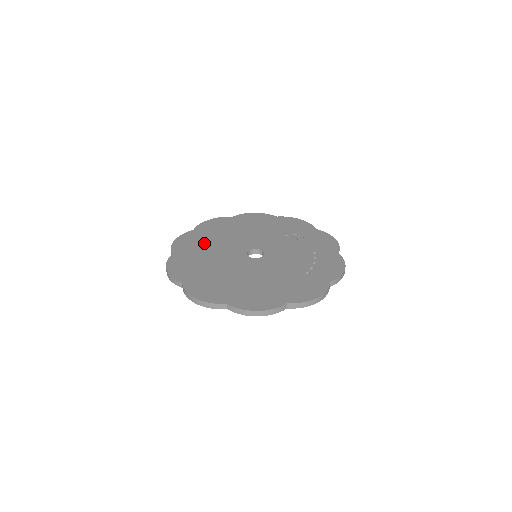
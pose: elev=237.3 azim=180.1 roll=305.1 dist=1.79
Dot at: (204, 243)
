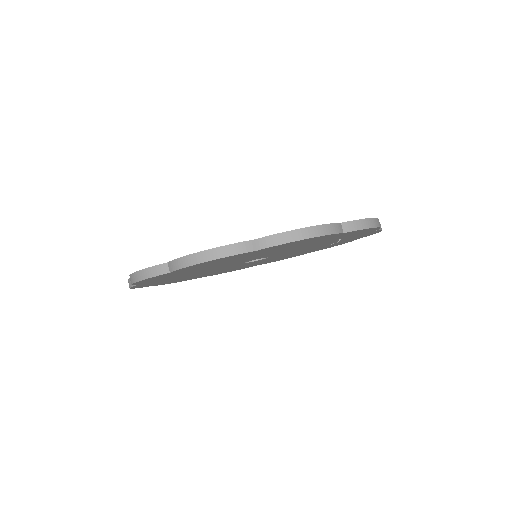
Dot at: occluded
